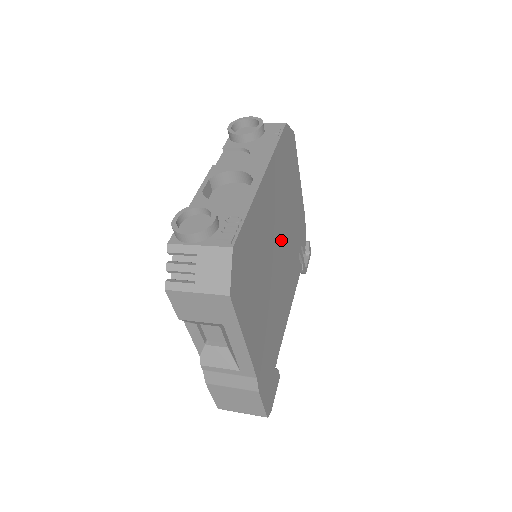
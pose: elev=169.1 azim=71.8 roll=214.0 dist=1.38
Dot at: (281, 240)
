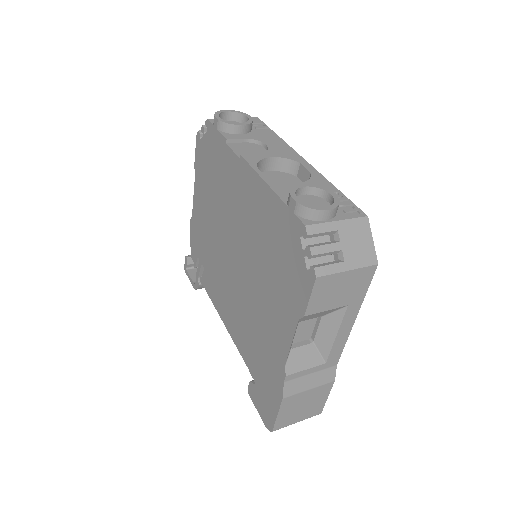
Dot at: occluded
